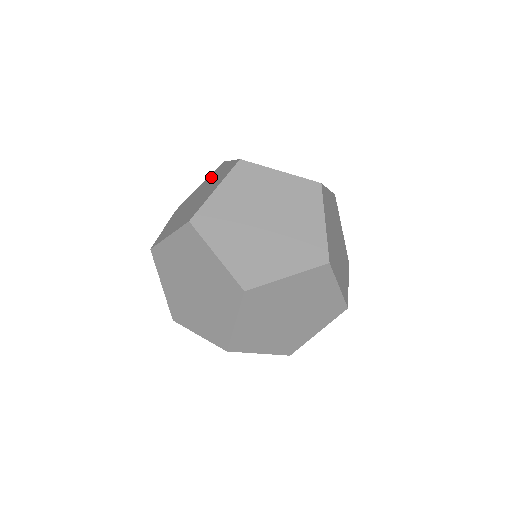
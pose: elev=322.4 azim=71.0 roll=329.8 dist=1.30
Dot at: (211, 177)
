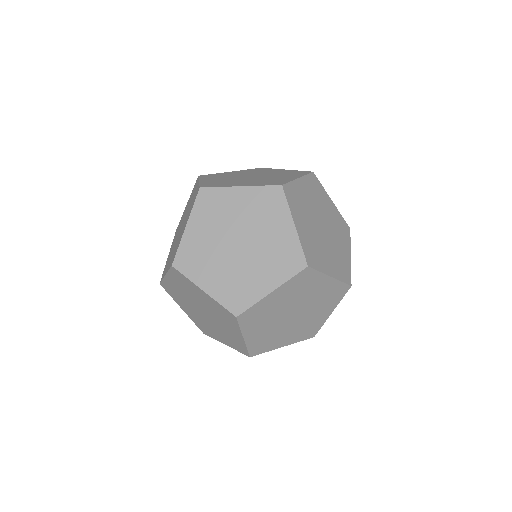
Dot at: occluded
